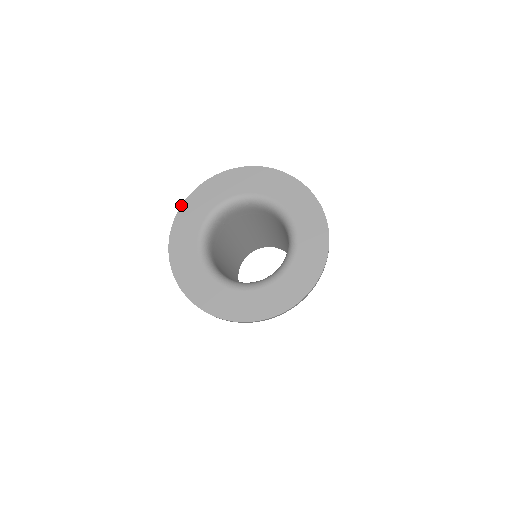
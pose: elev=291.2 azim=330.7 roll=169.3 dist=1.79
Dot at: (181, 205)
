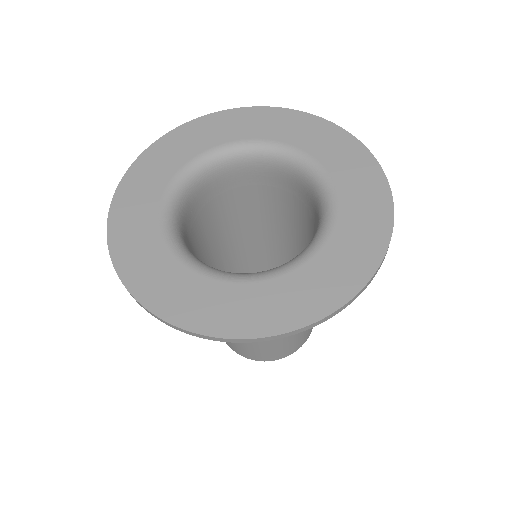
Dot at: occluded
